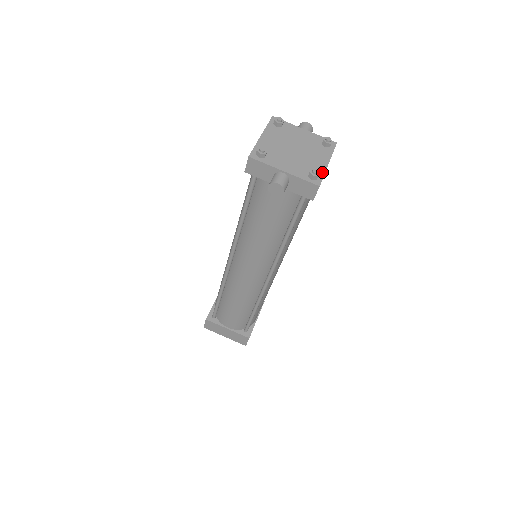
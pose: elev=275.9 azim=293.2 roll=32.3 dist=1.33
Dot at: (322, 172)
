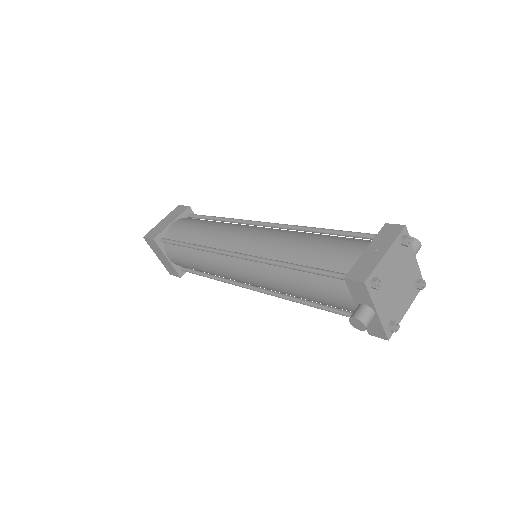
Dot at: (398, 322)
